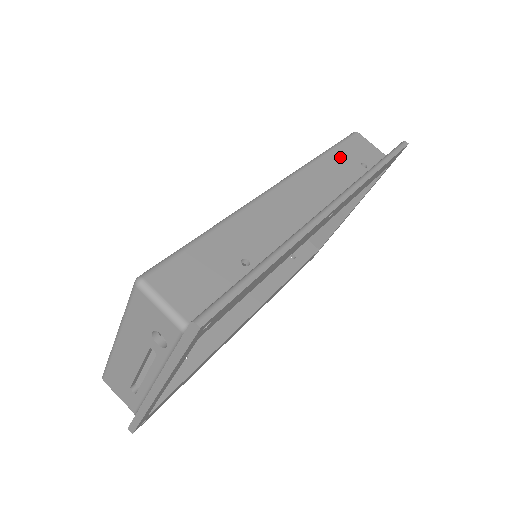
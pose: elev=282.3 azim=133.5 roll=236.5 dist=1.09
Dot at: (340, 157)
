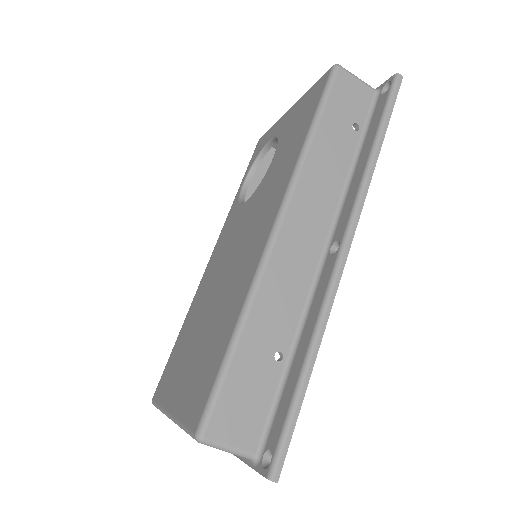
Dot at: (329, 131)
